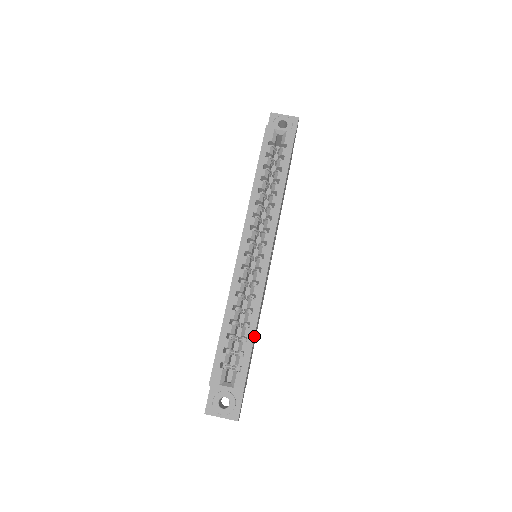
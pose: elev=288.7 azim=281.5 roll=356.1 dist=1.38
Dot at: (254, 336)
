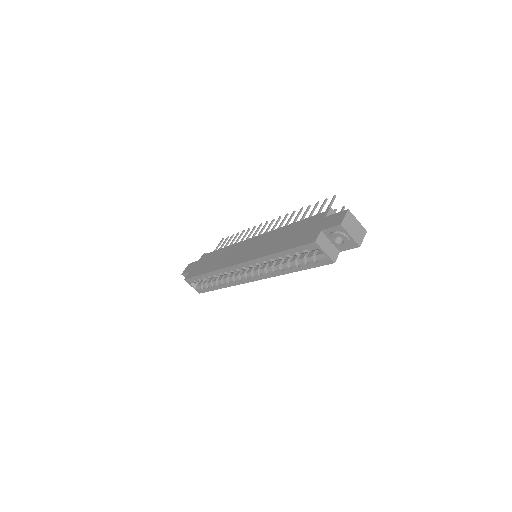
Dot at: occluded
